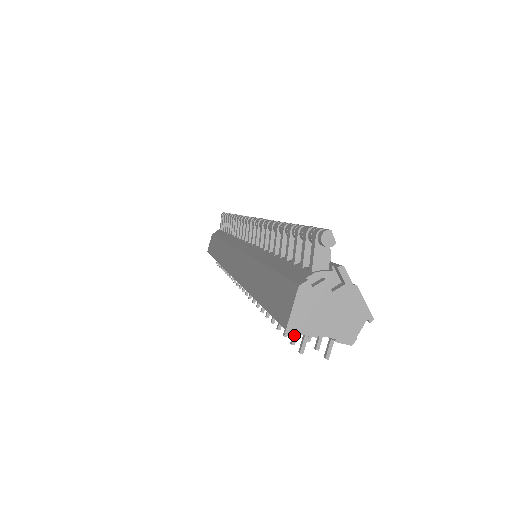
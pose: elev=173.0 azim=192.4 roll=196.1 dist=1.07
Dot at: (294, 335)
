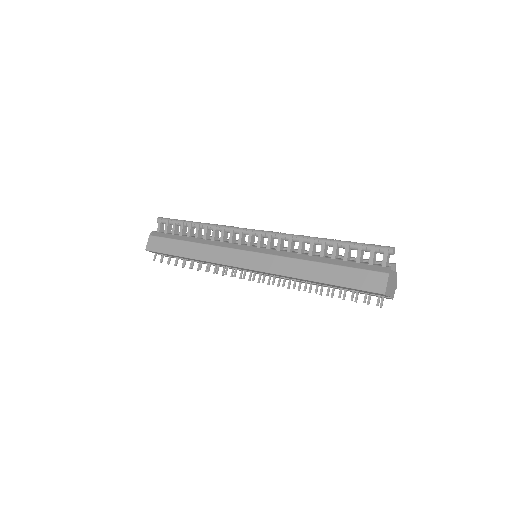
Dot at: (366, 298)
